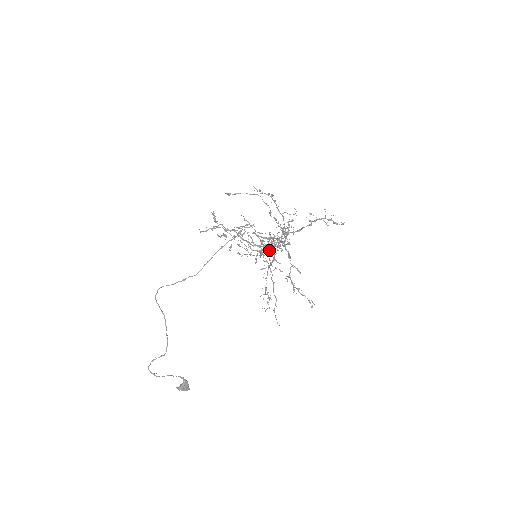
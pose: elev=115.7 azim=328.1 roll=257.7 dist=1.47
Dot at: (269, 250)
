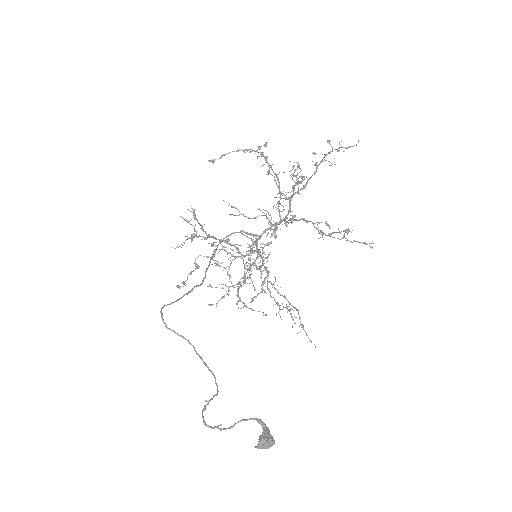
Dot at: (256, 266)
